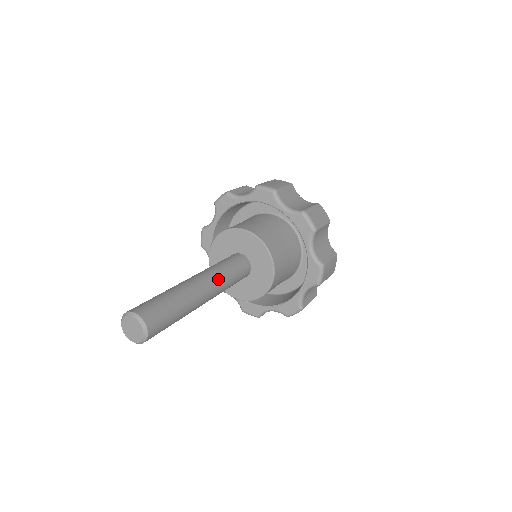
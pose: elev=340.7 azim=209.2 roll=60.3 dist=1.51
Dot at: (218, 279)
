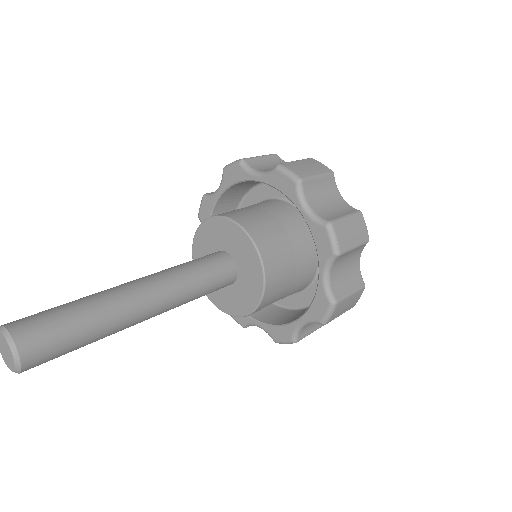
Dot at: (174, 291)
